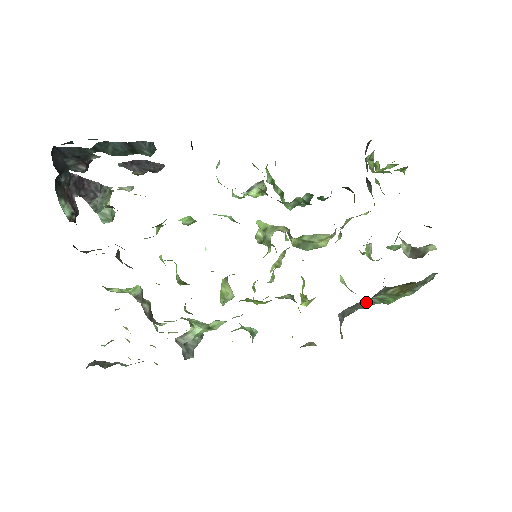
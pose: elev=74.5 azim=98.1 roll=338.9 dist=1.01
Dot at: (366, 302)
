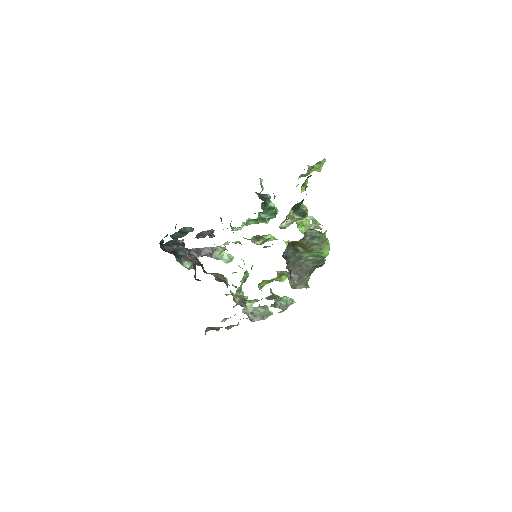
Dot at: (307, 261)
